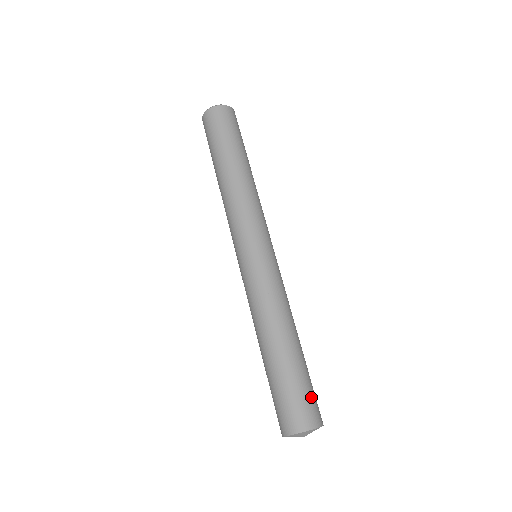
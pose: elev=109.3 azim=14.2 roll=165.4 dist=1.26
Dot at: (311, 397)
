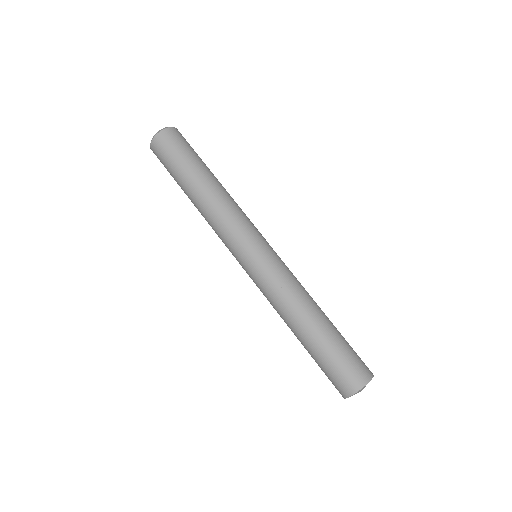
Dot at: (352, 360)
